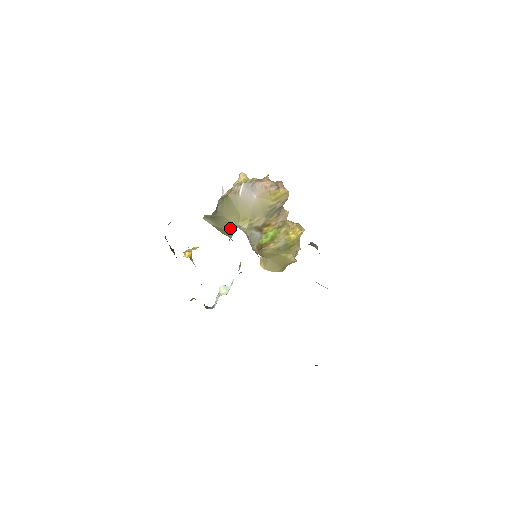
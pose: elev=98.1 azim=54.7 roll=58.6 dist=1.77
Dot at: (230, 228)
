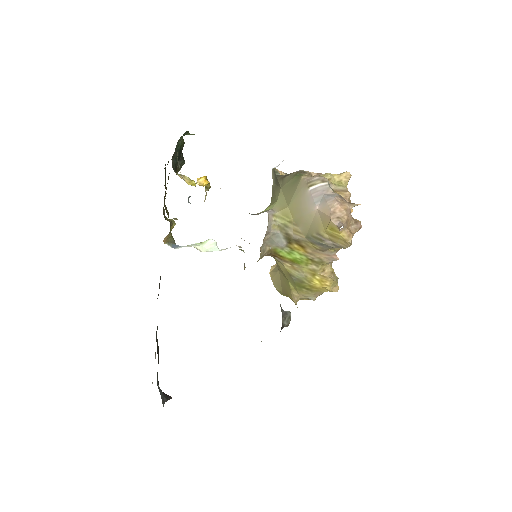
Dot at: (270, 206)
